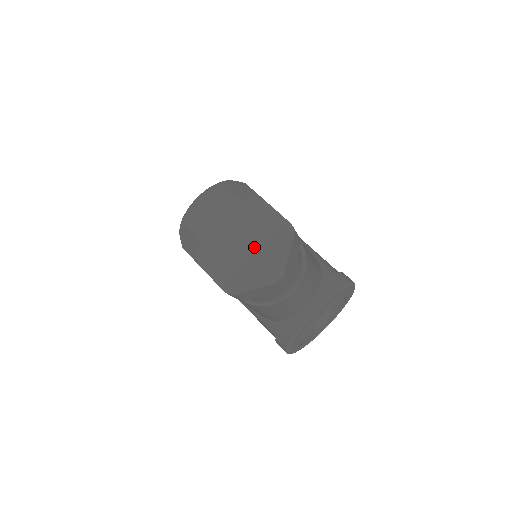
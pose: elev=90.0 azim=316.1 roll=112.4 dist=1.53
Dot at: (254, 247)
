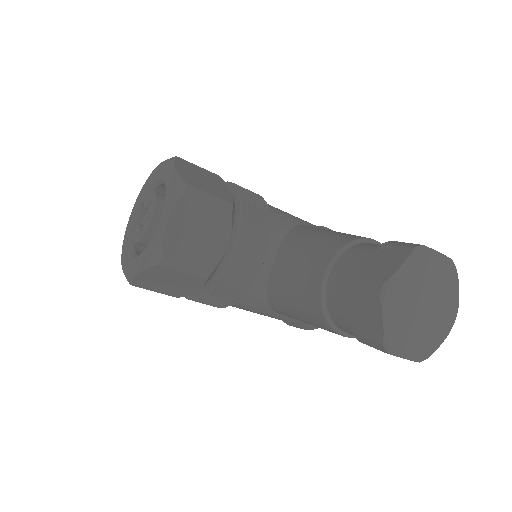
Dot at: (432, 303)
